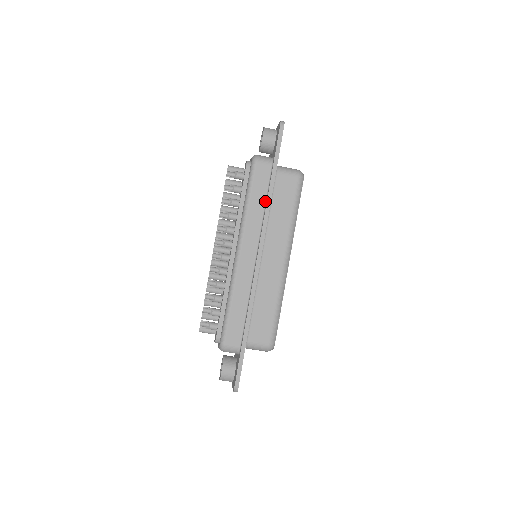
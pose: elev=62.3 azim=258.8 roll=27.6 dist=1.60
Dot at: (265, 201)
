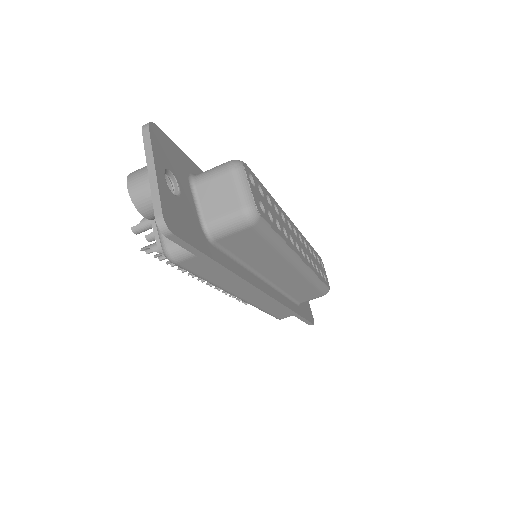
Dot at: occluded
